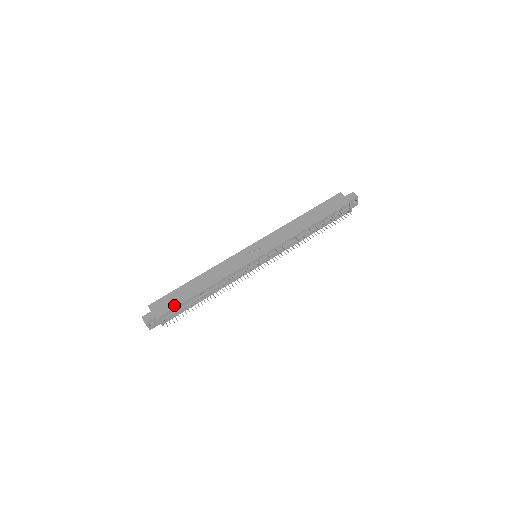
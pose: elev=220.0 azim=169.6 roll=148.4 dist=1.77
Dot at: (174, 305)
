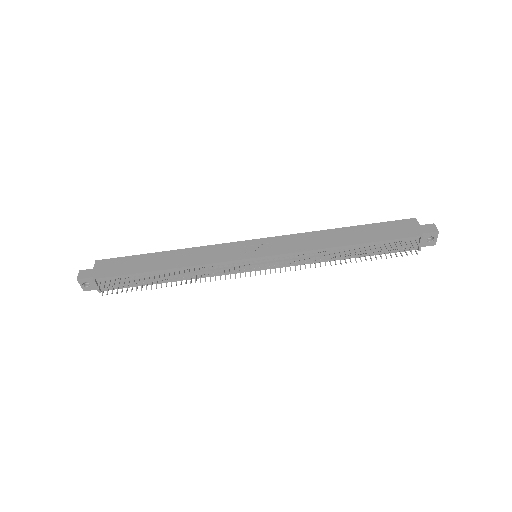
Dot at: (121, 272)
